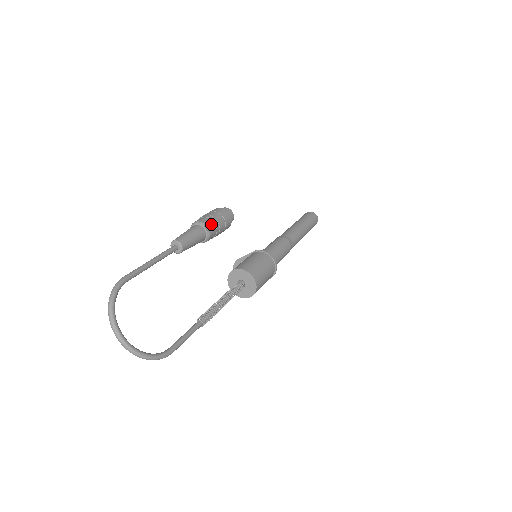
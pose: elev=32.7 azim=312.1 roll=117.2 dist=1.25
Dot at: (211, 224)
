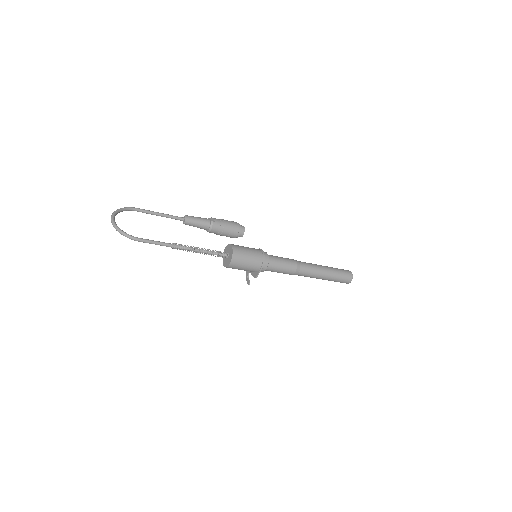
Dot at: (217, 219)
